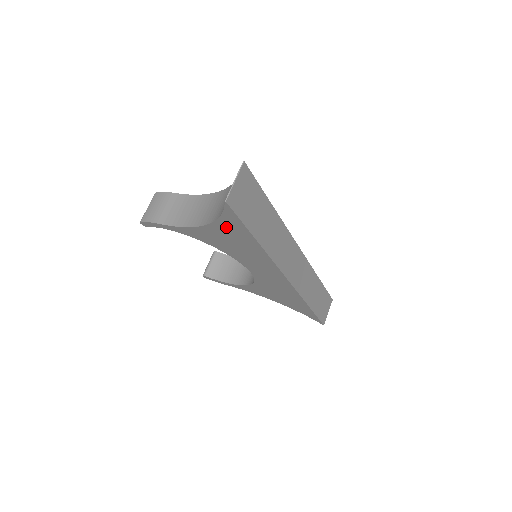
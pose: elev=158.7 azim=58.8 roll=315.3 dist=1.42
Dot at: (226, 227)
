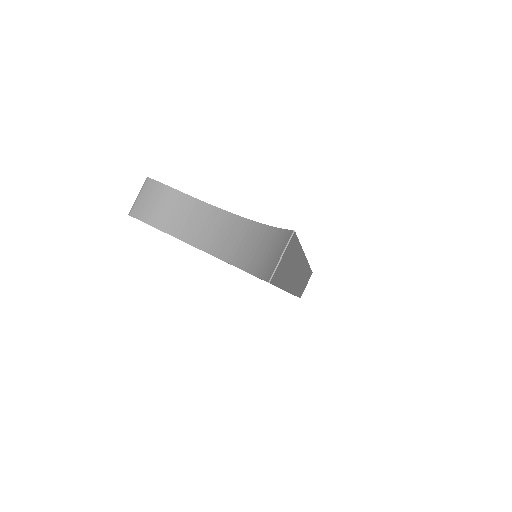
Dot at: occluded
